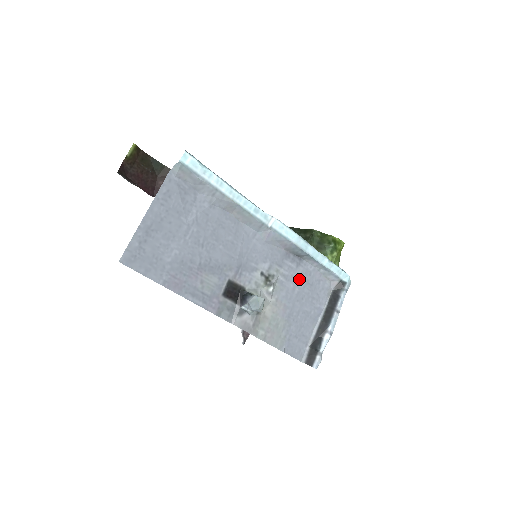
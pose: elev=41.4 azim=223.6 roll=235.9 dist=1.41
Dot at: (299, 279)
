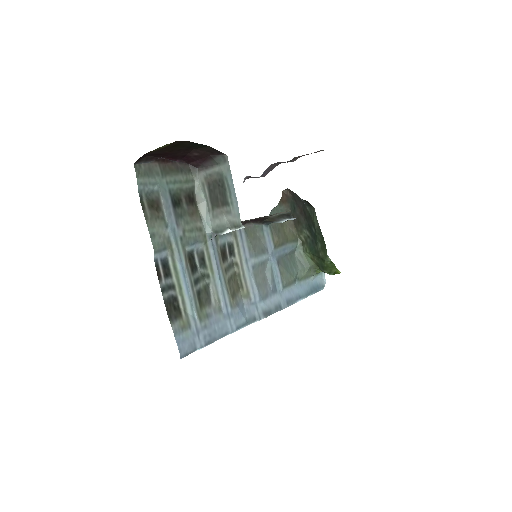
Dot at: occluded
